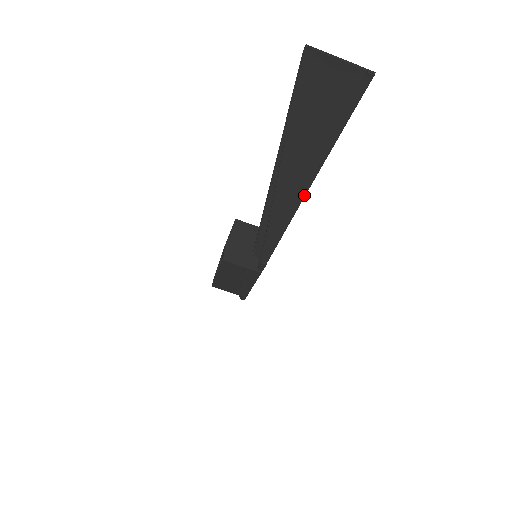
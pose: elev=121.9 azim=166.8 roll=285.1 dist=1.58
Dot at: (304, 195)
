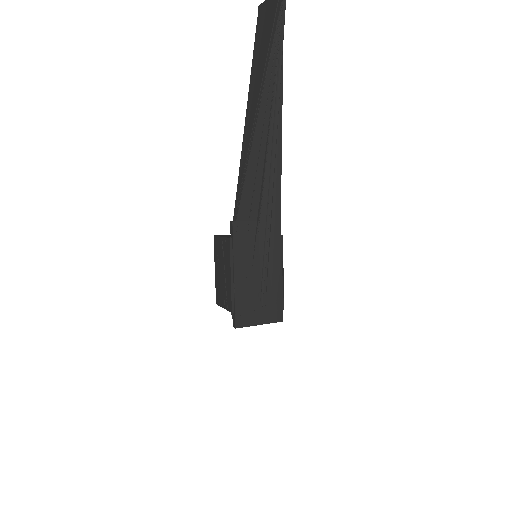
Dot at: (258, 117)
